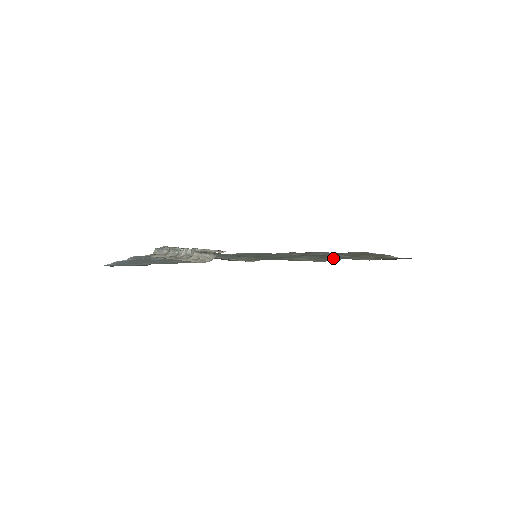
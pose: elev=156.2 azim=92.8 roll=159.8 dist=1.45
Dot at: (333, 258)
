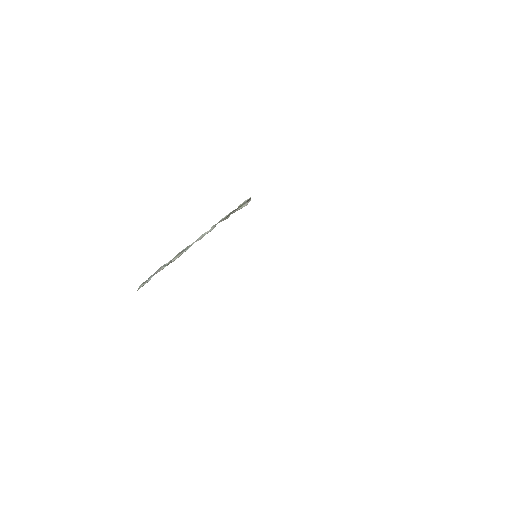
Dot at: occluded
